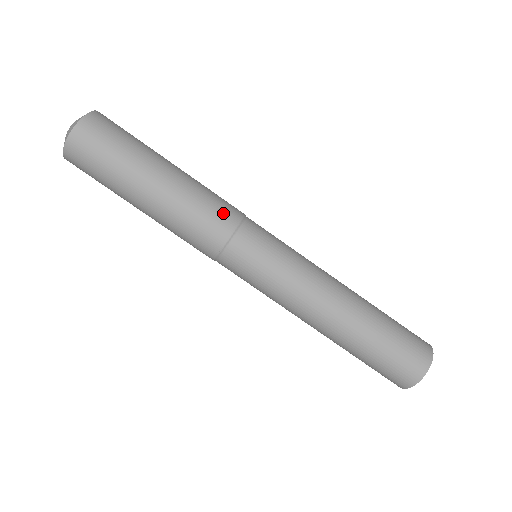
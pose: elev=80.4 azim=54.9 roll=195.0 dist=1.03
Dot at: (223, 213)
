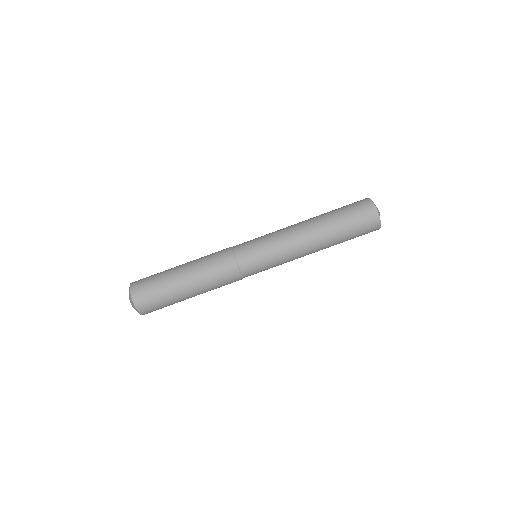
Dot at: (220, 251)
